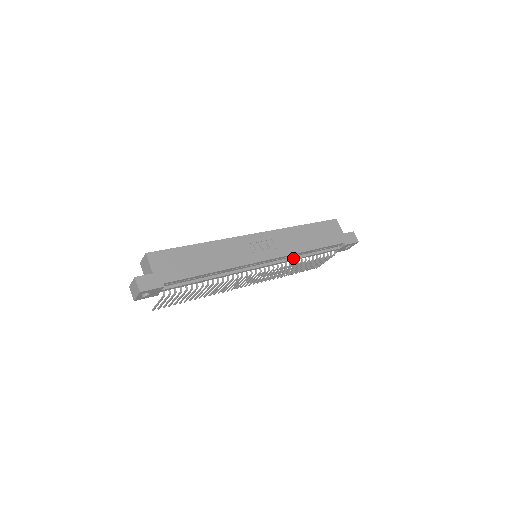
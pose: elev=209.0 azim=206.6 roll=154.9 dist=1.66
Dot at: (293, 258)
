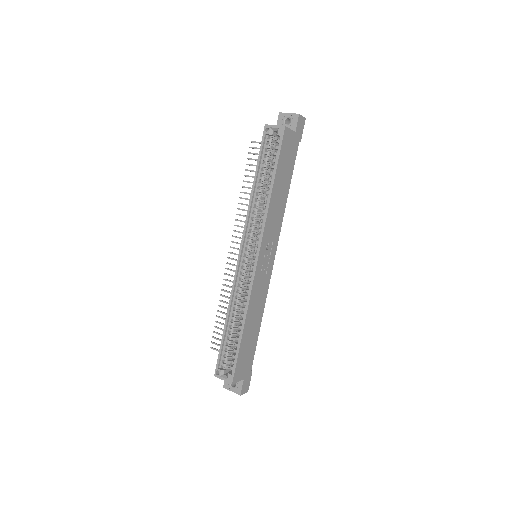
Dot at: occluded
